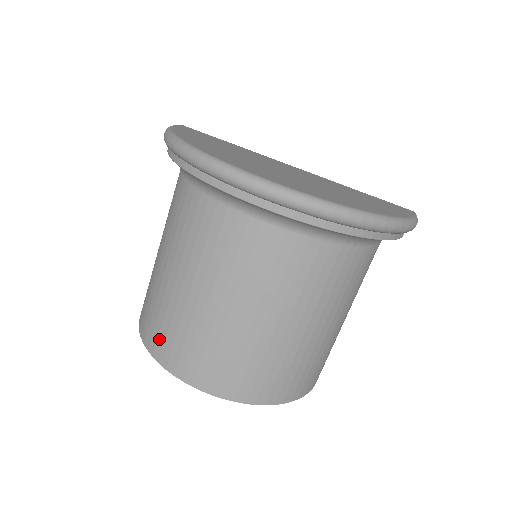
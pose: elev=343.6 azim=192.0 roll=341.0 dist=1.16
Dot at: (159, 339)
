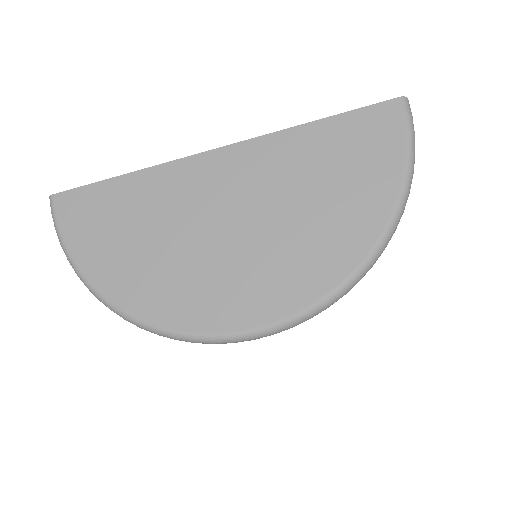
Dot at: occluded
